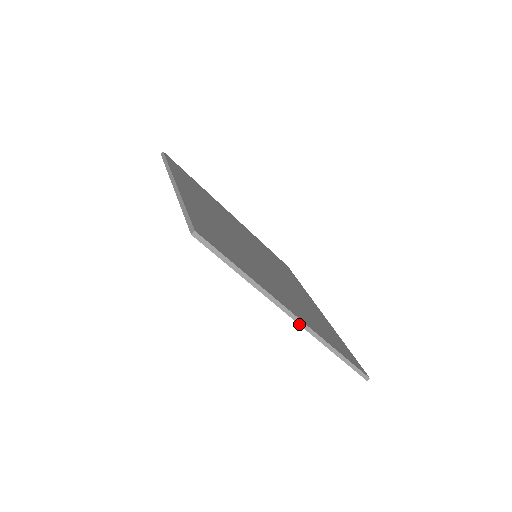
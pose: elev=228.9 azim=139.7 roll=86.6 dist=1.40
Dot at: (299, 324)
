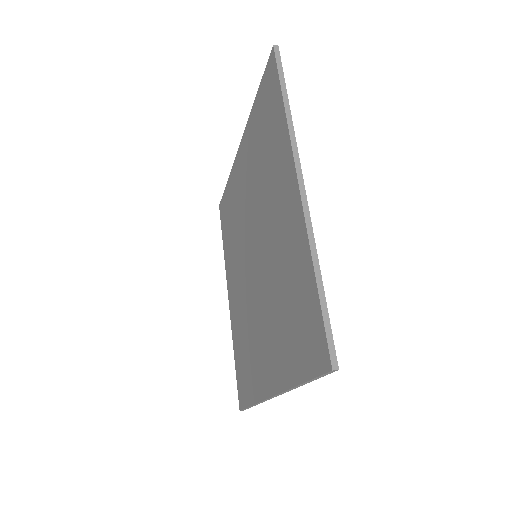
Dot at: (269, 398)
